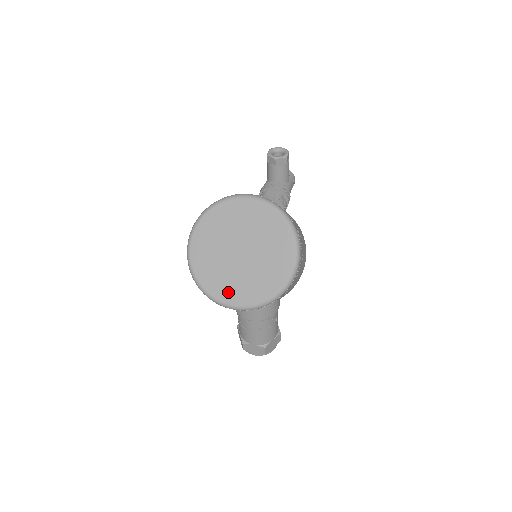
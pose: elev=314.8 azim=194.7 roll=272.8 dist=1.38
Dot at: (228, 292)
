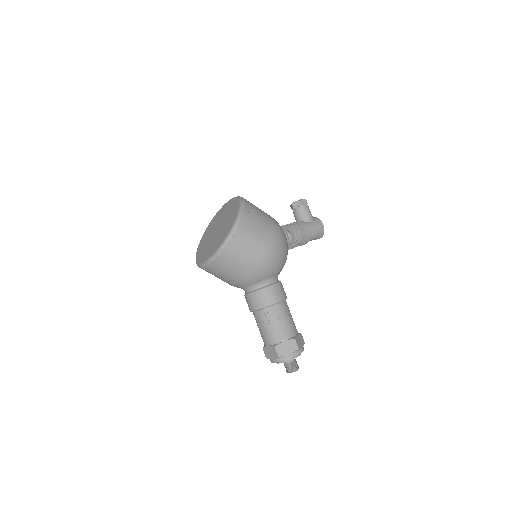
Dot at: (205, 256)
